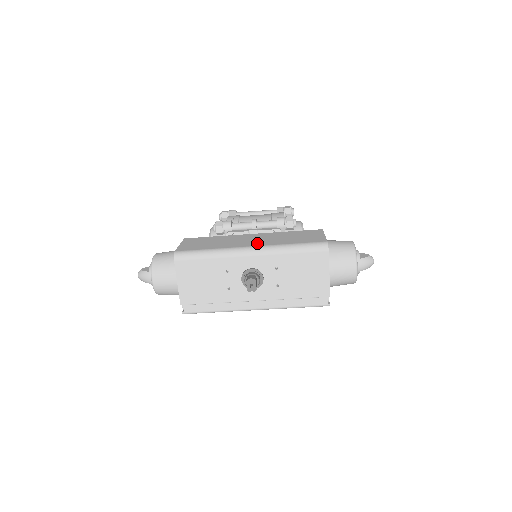
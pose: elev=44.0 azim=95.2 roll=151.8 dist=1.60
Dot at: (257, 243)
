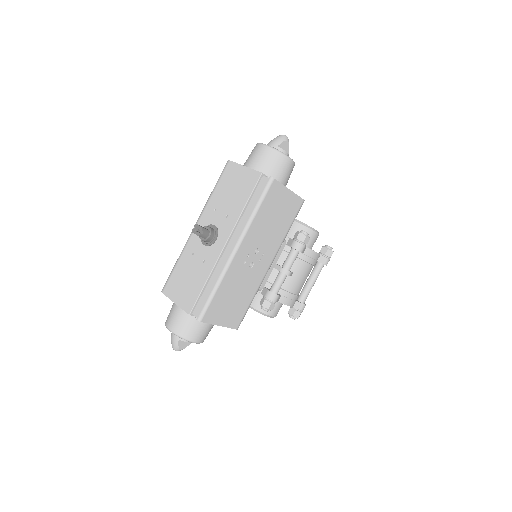
Dot at: occluded
